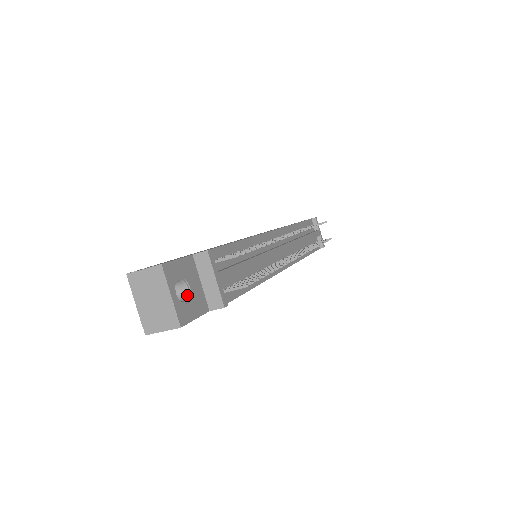
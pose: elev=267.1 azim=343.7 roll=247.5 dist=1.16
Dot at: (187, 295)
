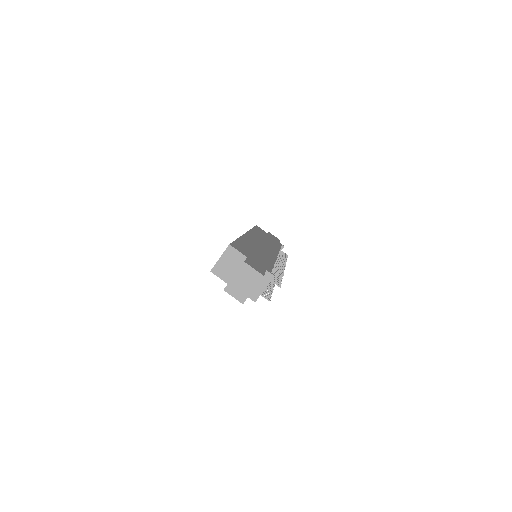
Dot at: occluded
